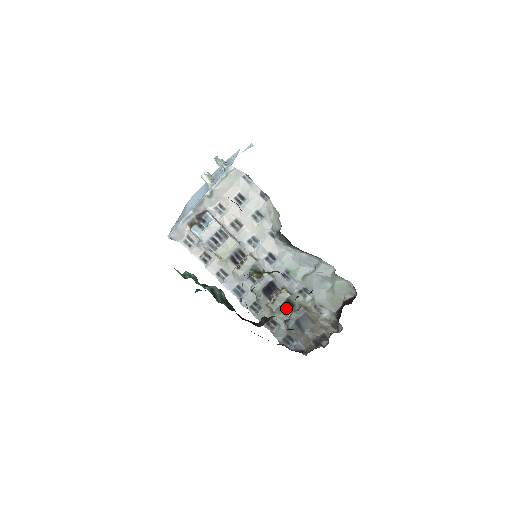
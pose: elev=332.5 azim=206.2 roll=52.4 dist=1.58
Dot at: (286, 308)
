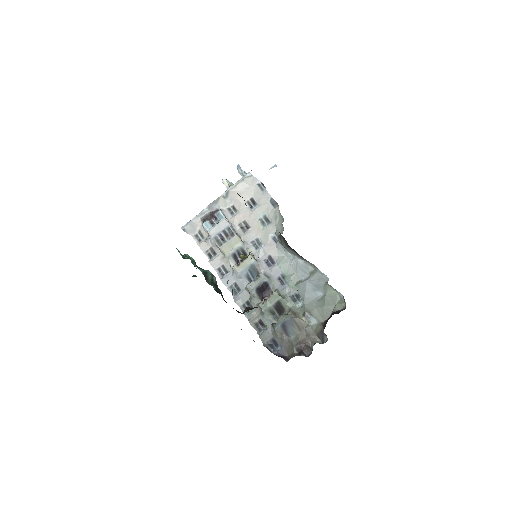
Dot at: (276, 311)
